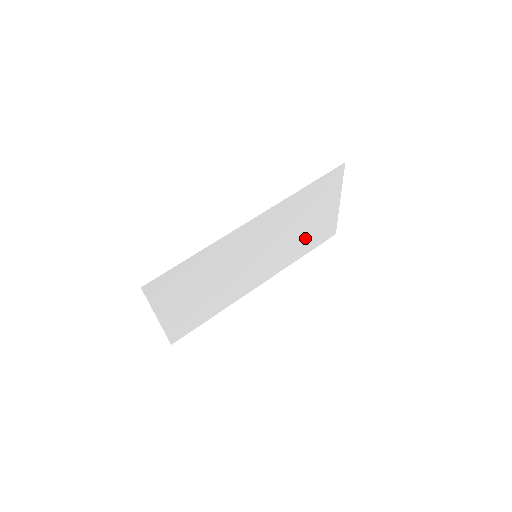
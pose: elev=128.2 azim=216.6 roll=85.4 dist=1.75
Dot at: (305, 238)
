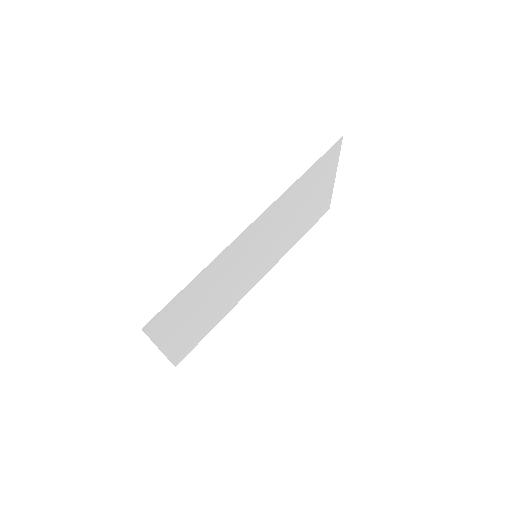
Dot at: (302, 222)
